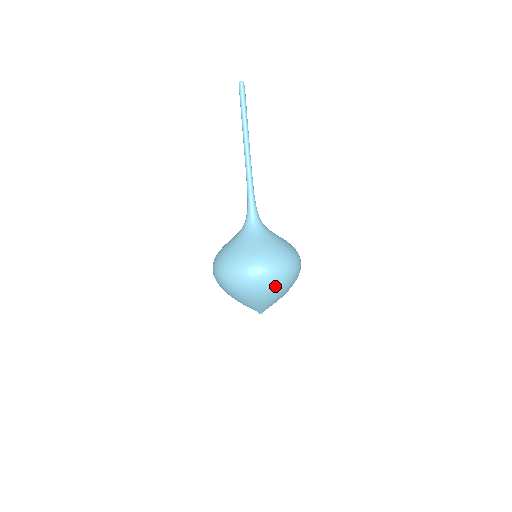
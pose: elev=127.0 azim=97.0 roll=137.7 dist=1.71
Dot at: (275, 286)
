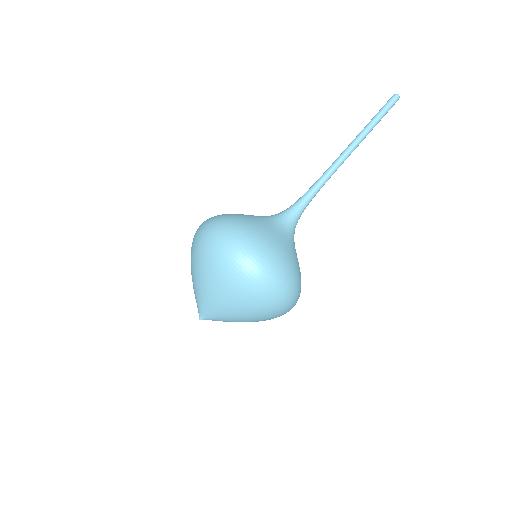
Dot at: (247, 285)
